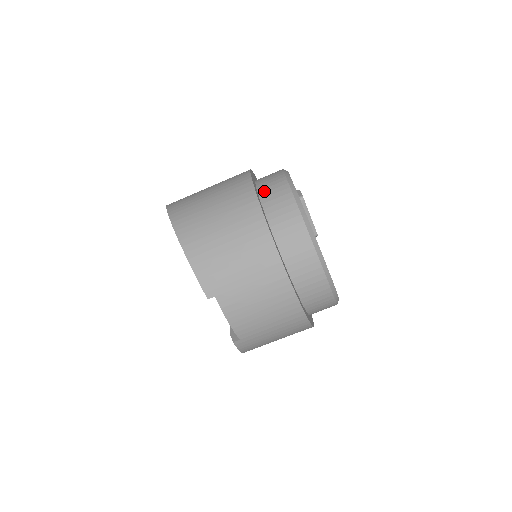
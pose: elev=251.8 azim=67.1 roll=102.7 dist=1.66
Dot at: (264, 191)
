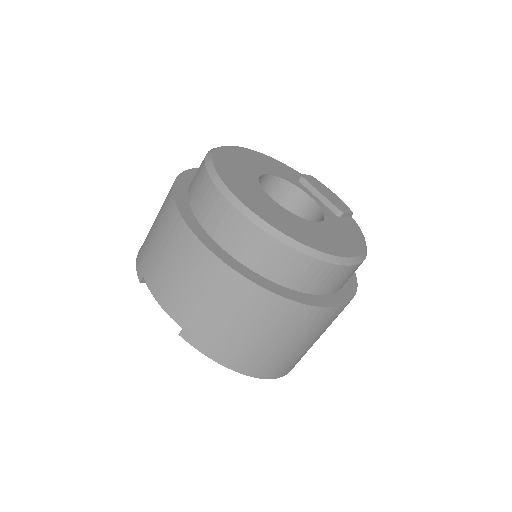
Dot at: occluded
